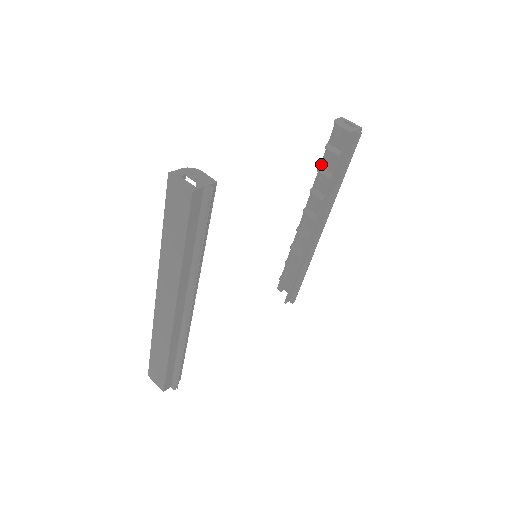
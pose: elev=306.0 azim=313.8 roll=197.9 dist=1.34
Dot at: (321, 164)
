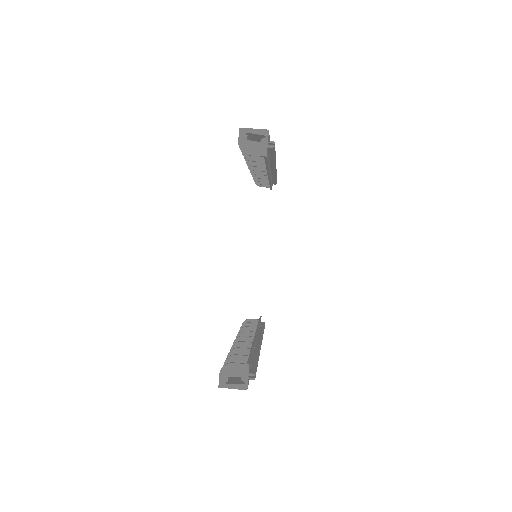
Dot at: occluded
